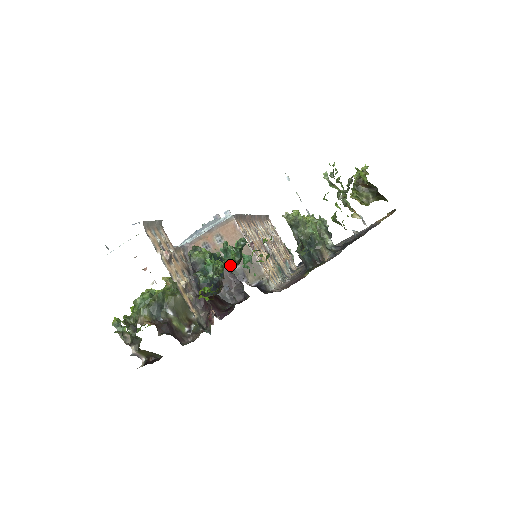
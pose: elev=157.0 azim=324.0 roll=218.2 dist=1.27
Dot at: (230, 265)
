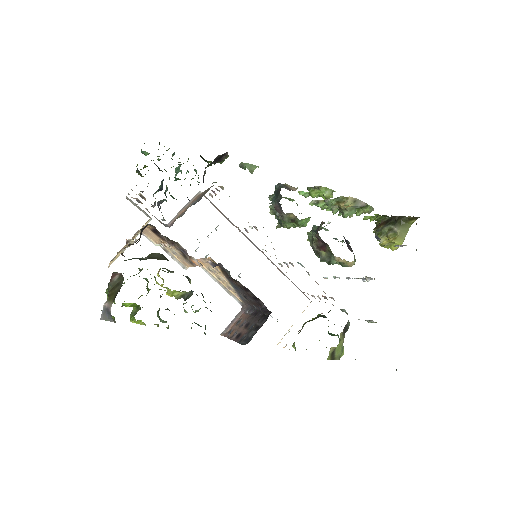
Dot at: occluded
